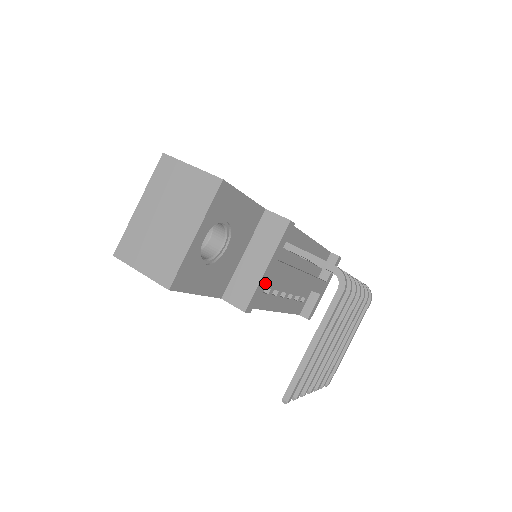
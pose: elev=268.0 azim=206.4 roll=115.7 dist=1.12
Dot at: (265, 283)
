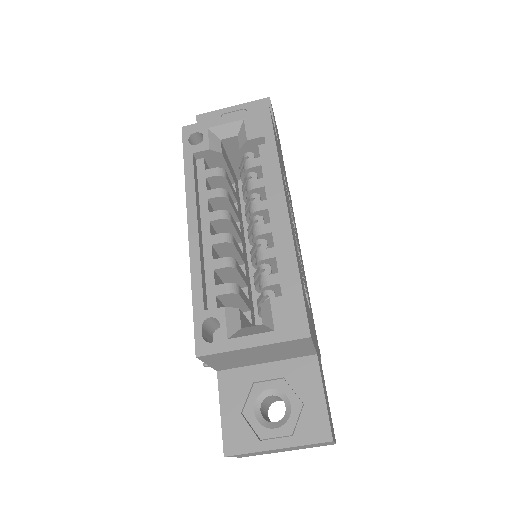
Dot at: occluded
